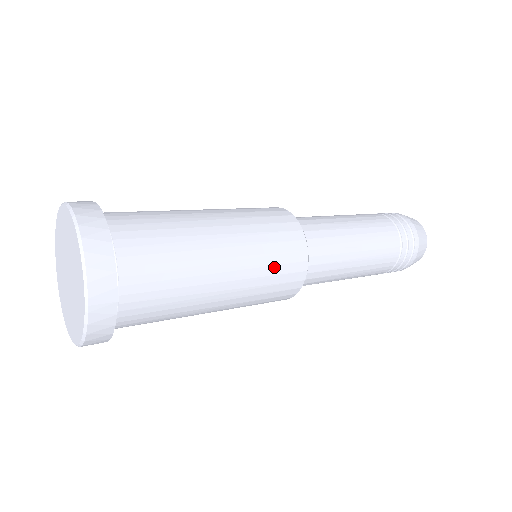
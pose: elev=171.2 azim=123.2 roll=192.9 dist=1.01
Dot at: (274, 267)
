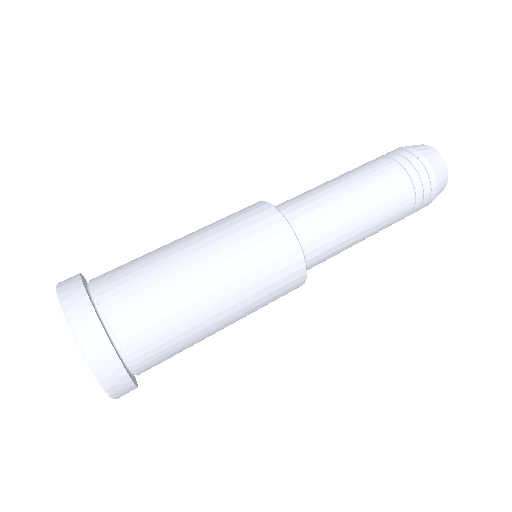
Dot at: (271, 299)
